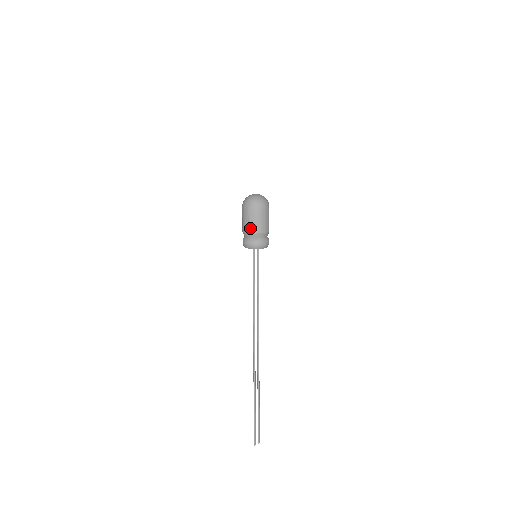
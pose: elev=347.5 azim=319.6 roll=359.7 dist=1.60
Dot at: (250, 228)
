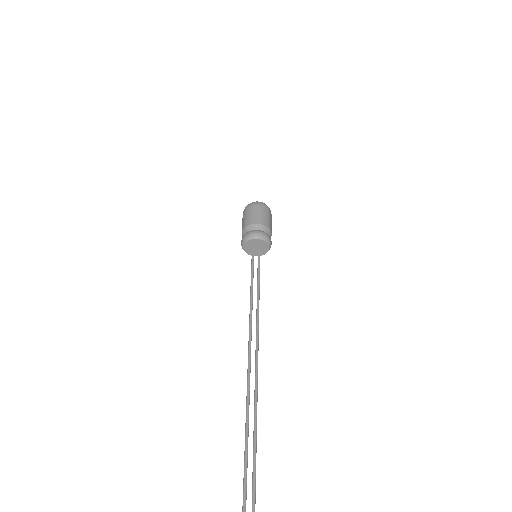
Dot at: (246, 223)
